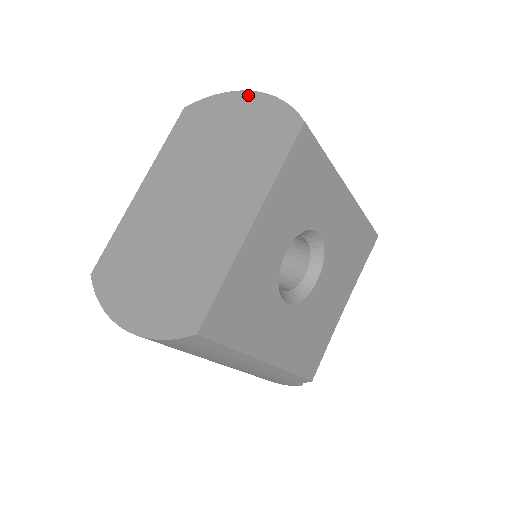
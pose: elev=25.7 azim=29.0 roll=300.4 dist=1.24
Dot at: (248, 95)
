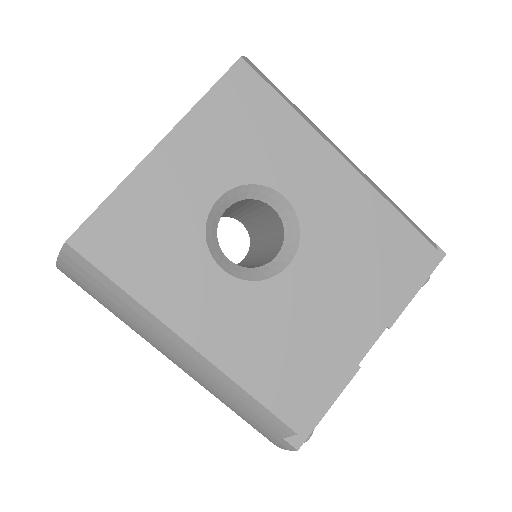
Dot at: occluded
